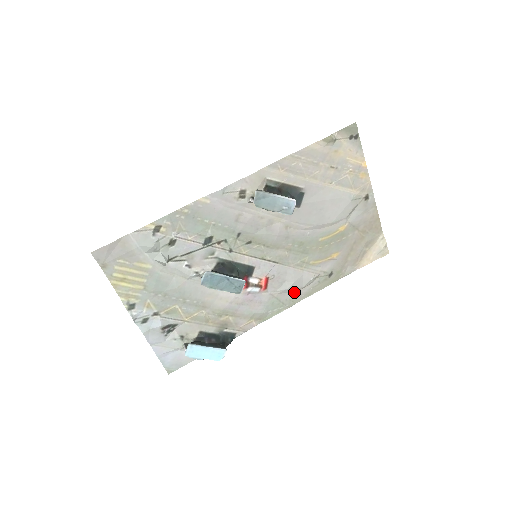
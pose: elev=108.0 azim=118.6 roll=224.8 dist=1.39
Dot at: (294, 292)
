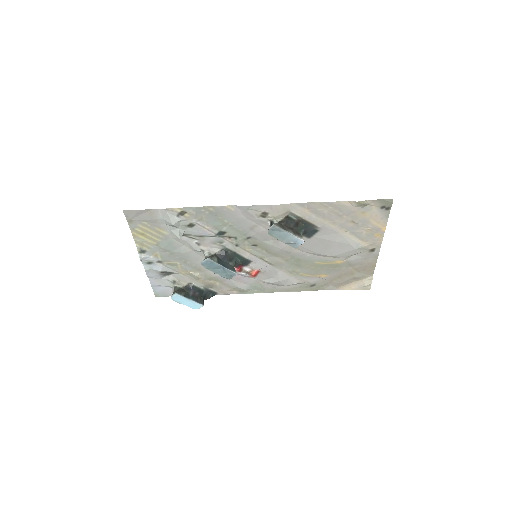
Dot at: (277, 285)
